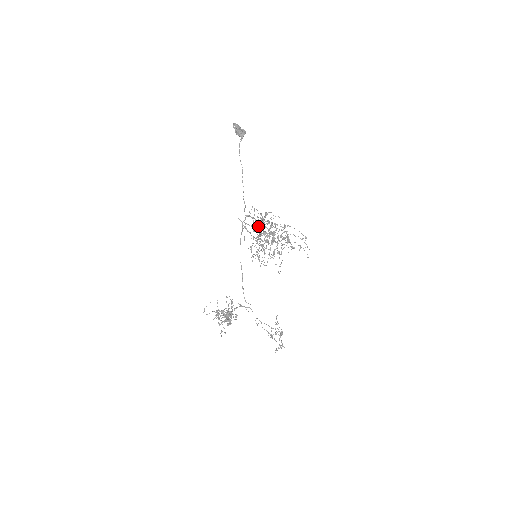
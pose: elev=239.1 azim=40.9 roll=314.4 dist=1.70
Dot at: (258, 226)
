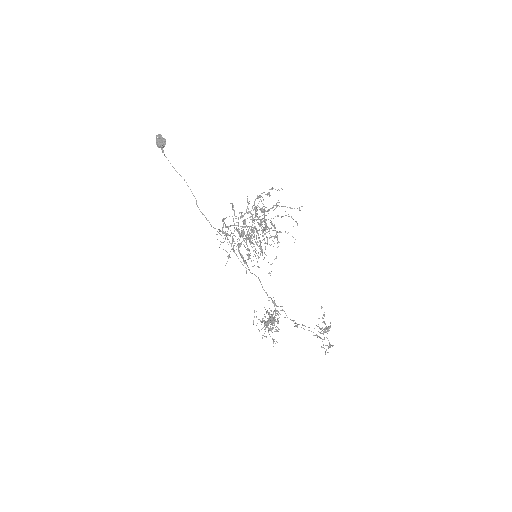
Dot at: (234, 227)
